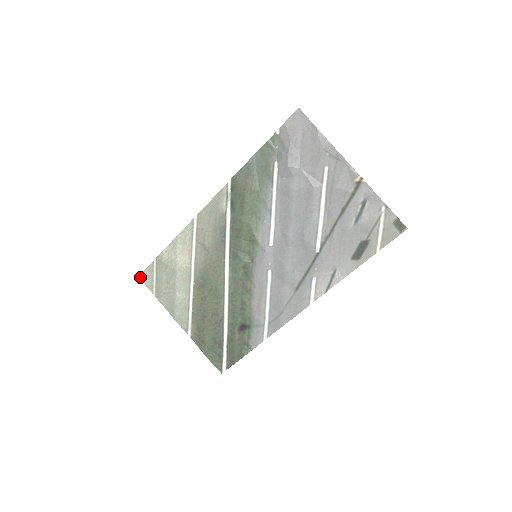
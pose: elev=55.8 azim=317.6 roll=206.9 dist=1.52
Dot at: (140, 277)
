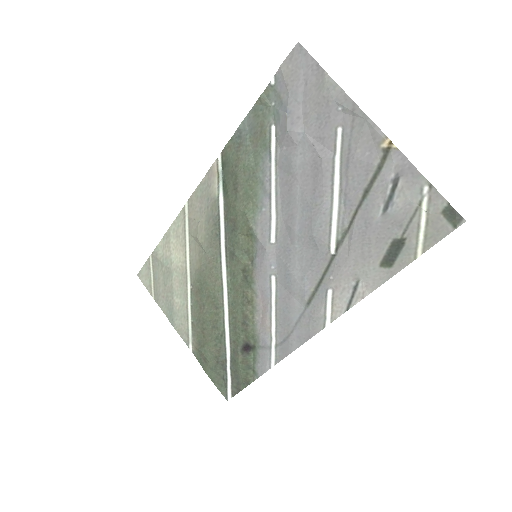
Dot at: (139, 276)
